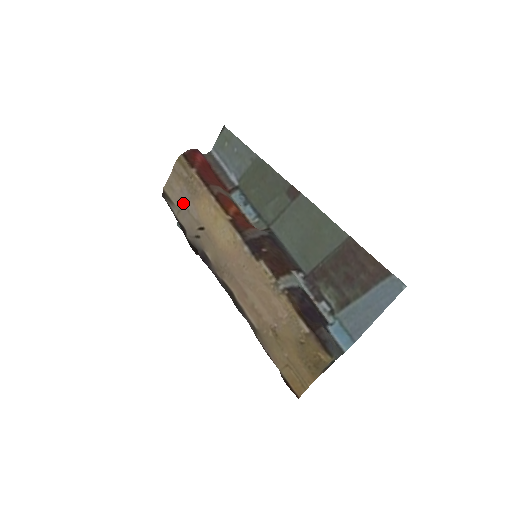
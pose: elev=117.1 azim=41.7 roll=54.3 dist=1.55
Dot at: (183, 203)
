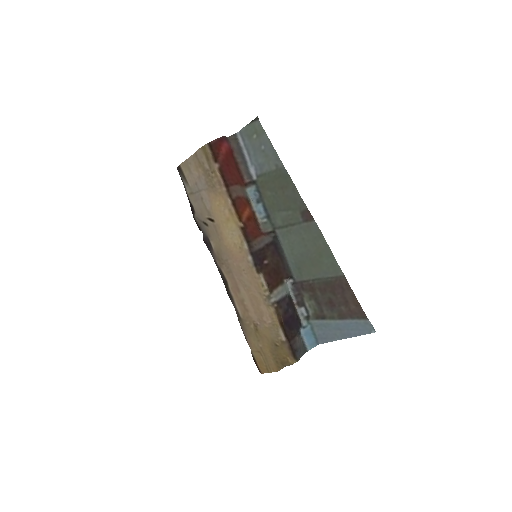
Dot at: (198, 189)
